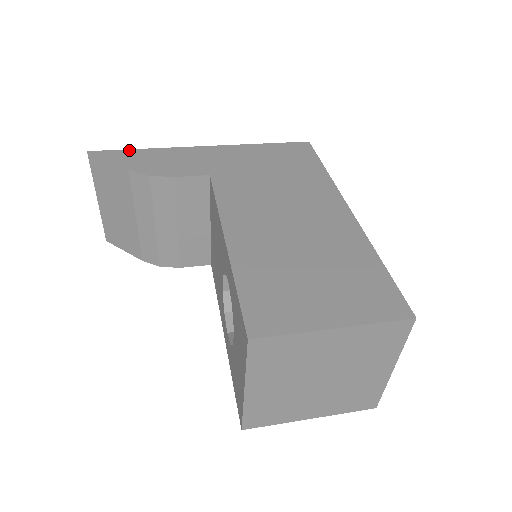
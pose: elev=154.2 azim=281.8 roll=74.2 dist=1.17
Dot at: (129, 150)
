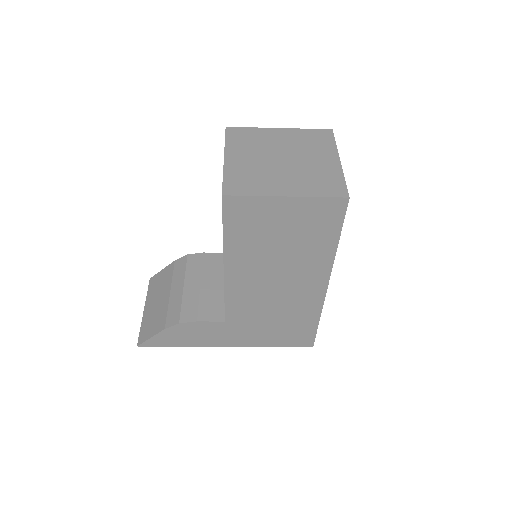
Dot at: occluded
